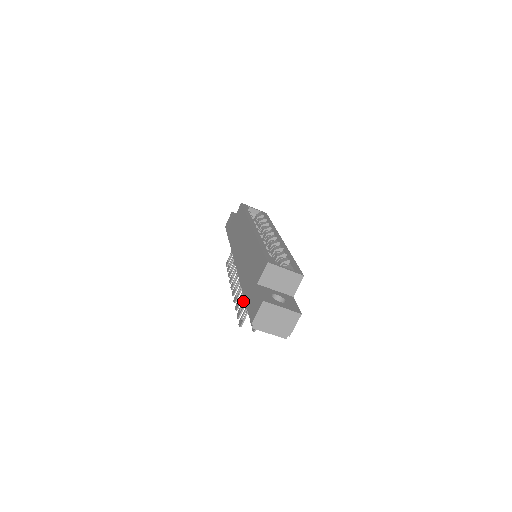
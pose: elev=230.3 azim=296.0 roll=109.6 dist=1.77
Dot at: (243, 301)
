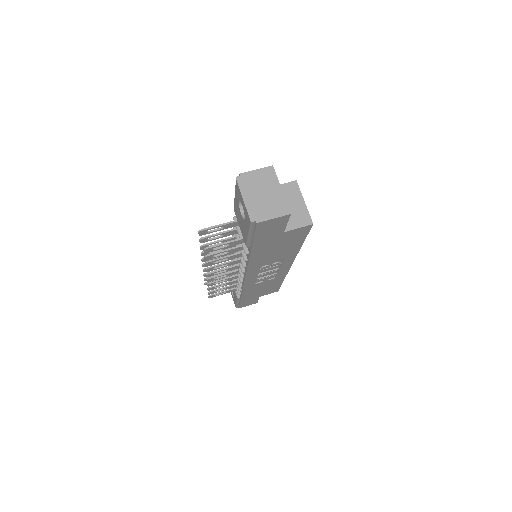
Dot at: (220, 235)
